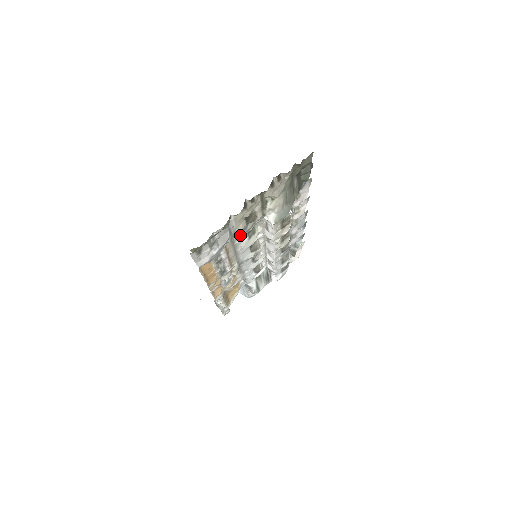
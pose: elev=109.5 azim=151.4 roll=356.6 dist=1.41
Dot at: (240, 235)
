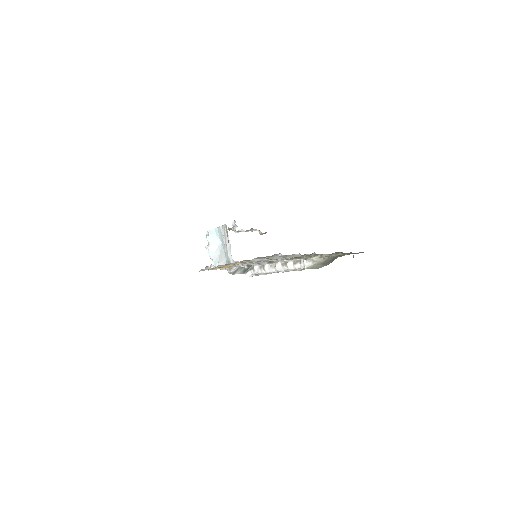
Dot at: (284, 259)
